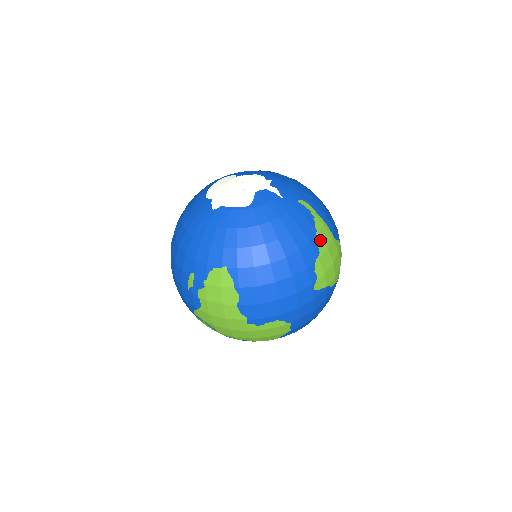
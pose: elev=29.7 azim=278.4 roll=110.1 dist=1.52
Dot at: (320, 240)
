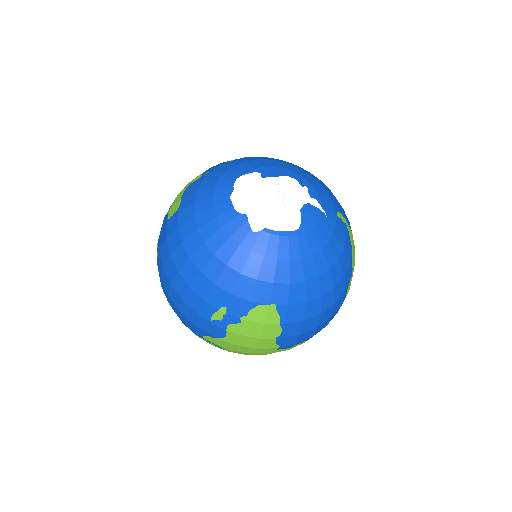
Dot at: (353, 256)
